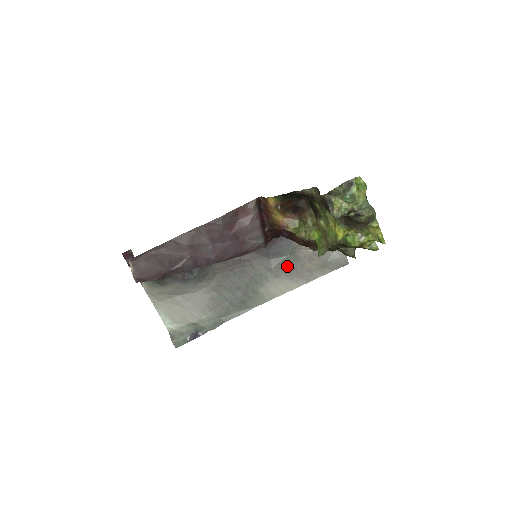
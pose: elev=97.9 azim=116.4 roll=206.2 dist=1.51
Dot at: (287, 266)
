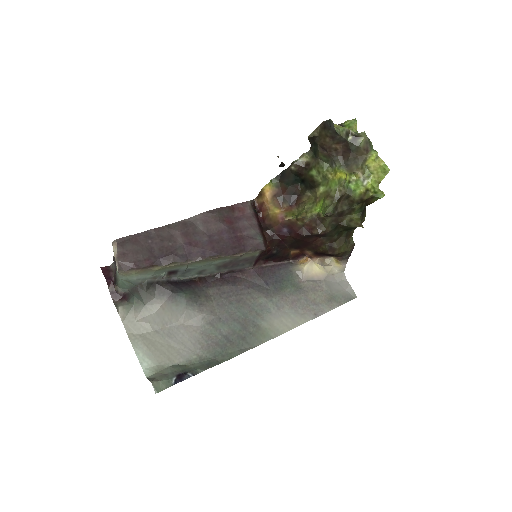
Dot at: (289, 296)
